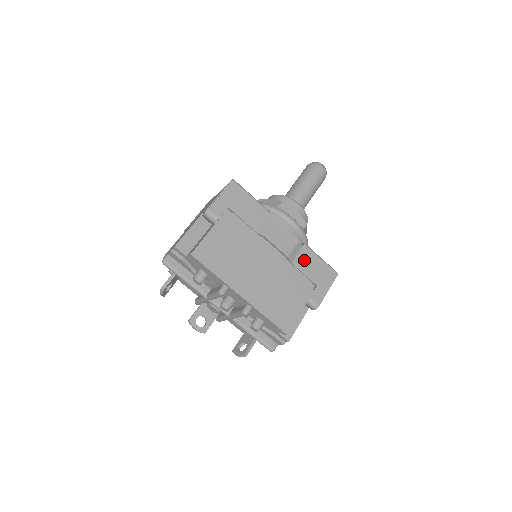
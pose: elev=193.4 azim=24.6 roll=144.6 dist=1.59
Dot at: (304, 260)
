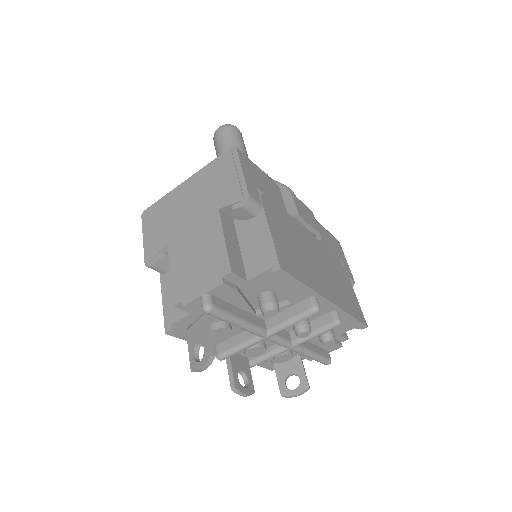
Dot at: (322, 235)
